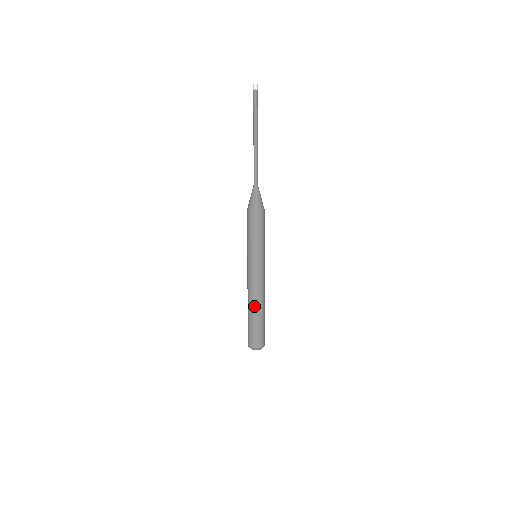
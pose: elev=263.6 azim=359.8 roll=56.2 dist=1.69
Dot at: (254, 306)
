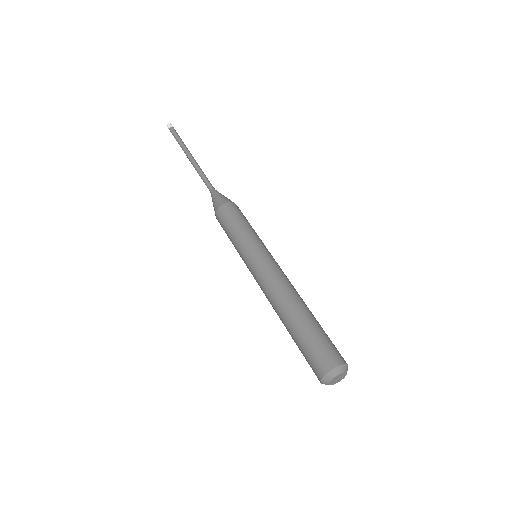
Dot at: (298, 303)
